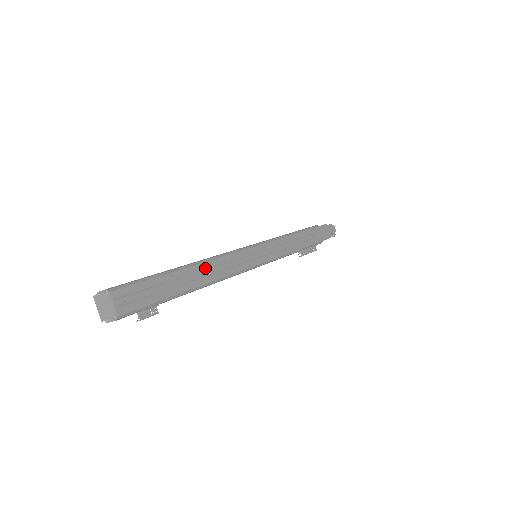
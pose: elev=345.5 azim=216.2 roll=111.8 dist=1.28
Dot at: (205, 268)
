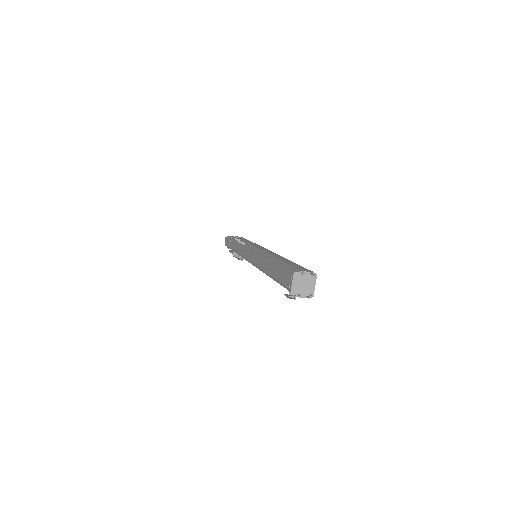
Dot at: occluded
